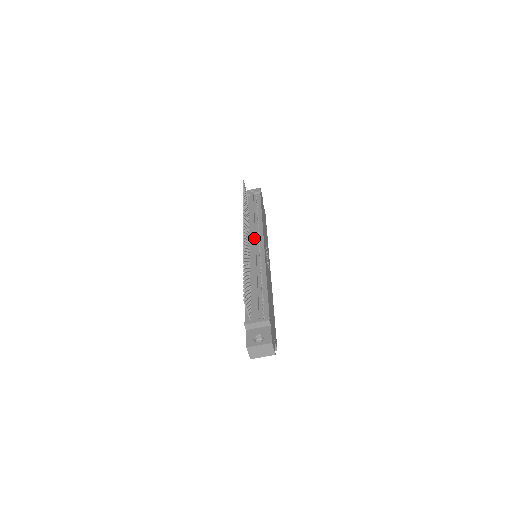
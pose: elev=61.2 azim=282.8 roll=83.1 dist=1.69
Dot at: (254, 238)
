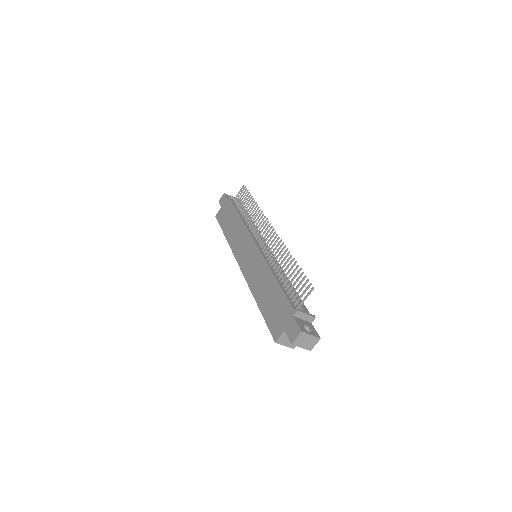
Dot at: (263, 240)
